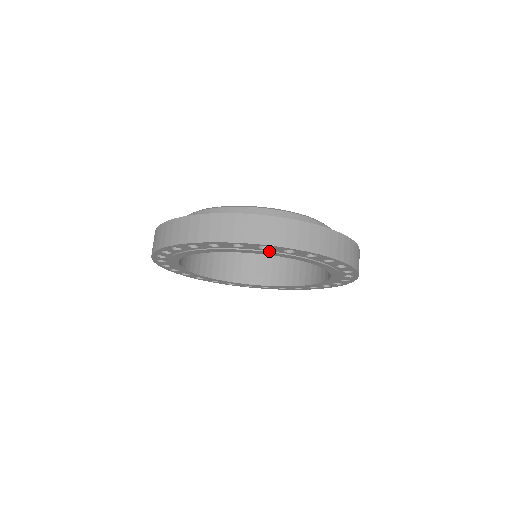
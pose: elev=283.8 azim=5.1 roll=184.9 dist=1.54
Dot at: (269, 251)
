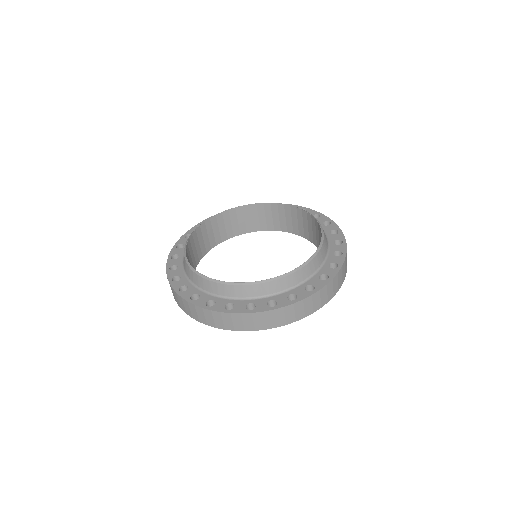
Dot at: occluded
